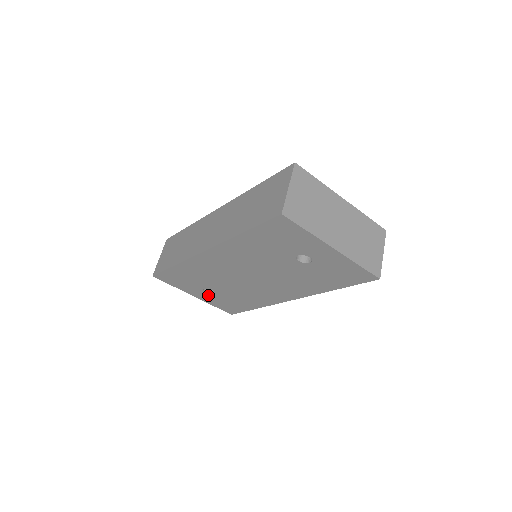
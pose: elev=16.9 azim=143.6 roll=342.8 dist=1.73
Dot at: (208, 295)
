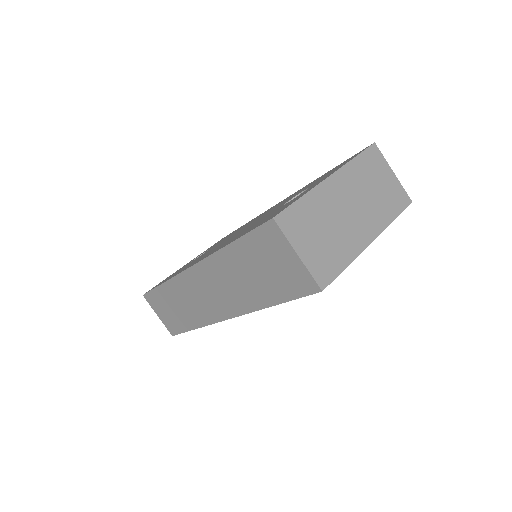
Dot at: occluded
